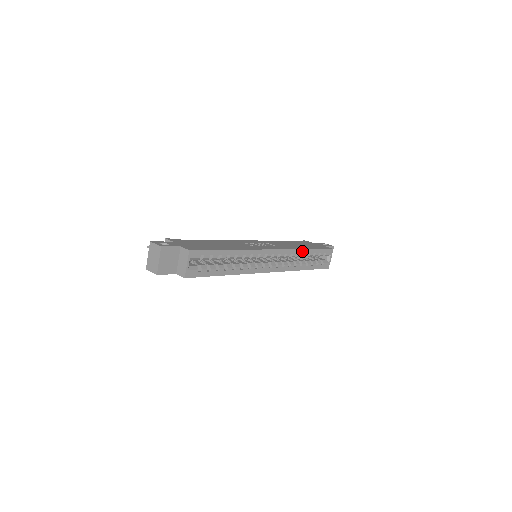
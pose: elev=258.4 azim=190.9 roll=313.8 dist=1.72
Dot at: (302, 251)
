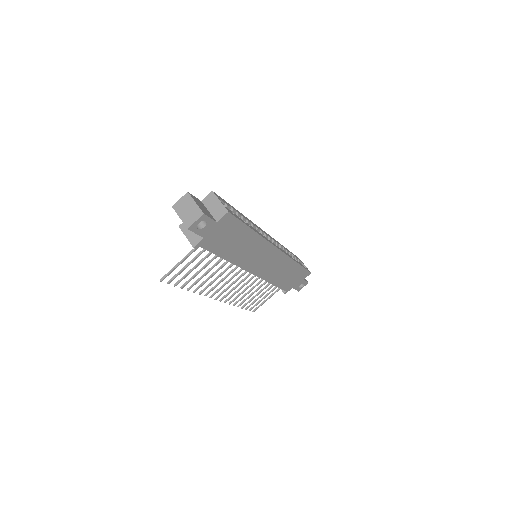
Dot at: occluded
